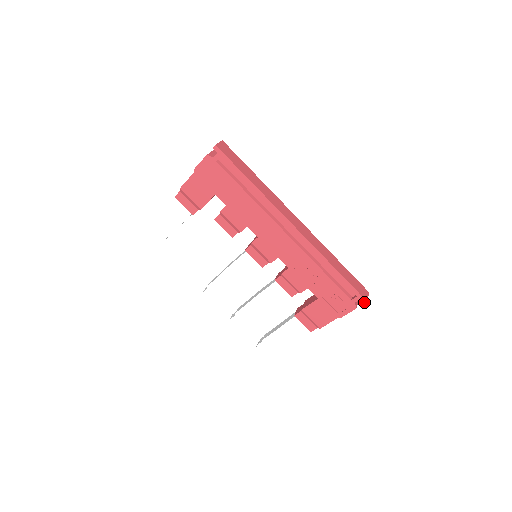
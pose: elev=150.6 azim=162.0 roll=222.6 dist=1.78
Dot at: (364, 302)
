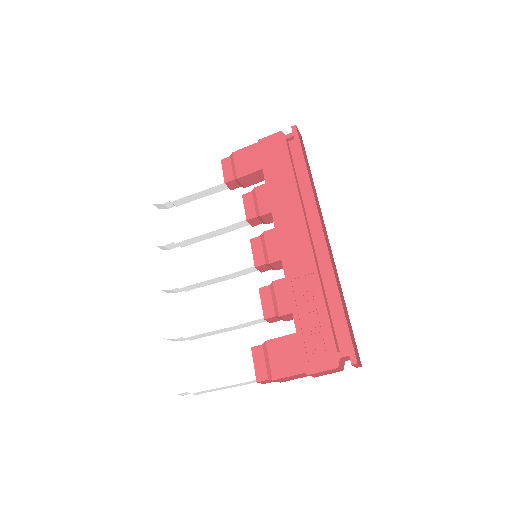
Dot at: (353, 362)
